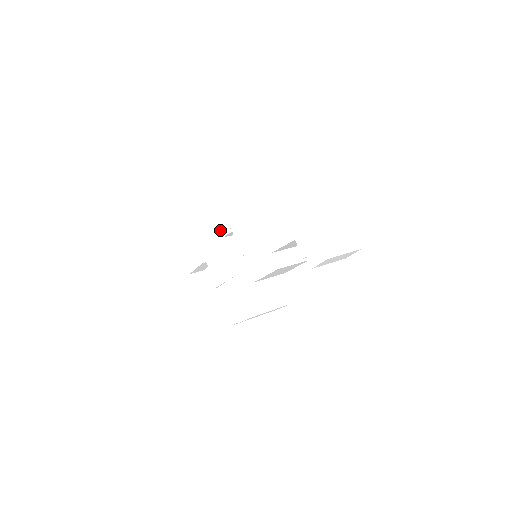
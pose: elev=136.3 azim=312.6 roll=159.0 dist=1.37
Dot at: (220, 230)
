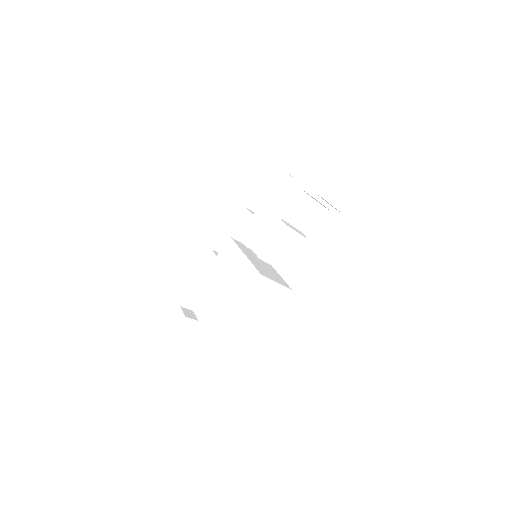
Dot at: occluded
